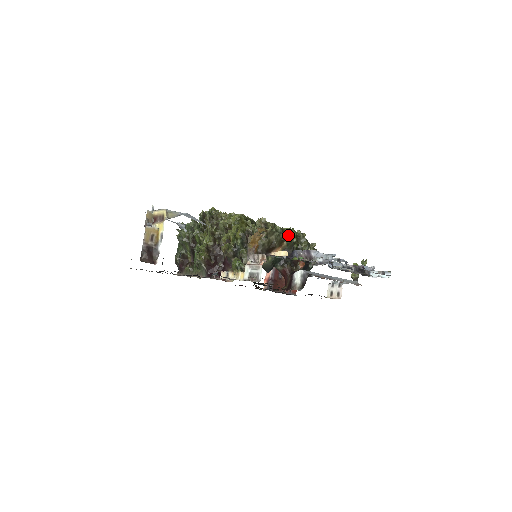
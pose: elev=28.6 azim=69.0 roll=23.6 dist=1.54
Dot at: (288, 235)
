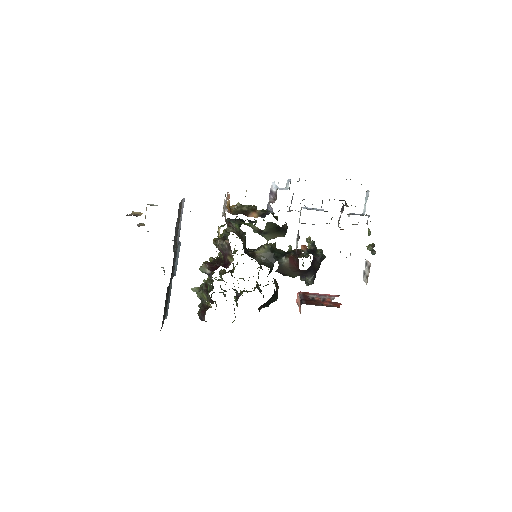
Dot at: occluded
